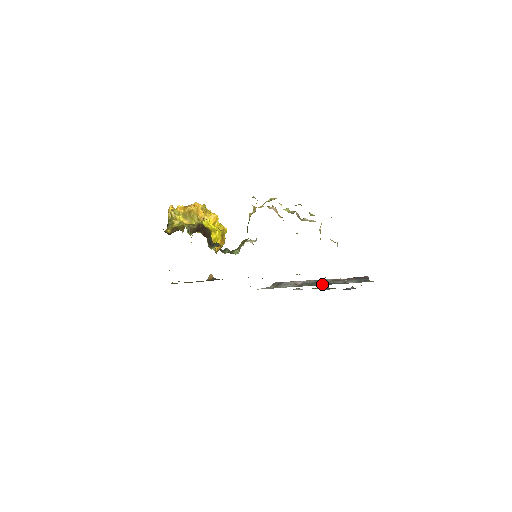
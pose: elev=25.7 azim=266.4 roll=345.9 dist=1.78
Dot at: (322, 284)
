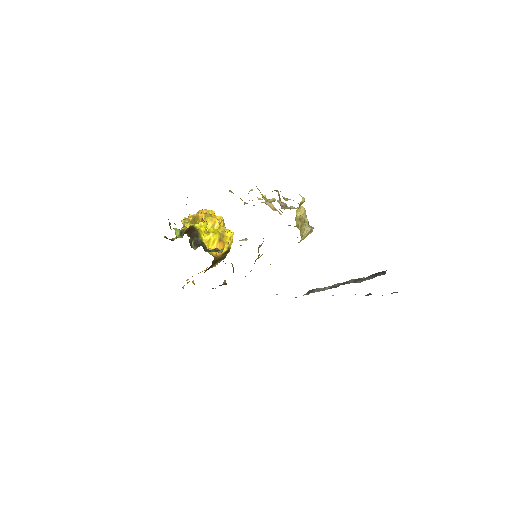
Dot at: (339, 285)
